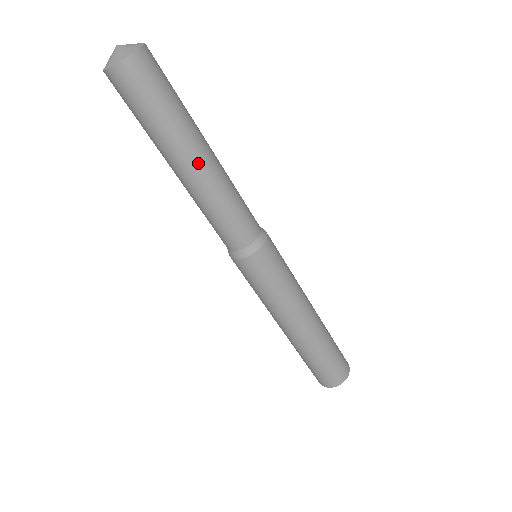
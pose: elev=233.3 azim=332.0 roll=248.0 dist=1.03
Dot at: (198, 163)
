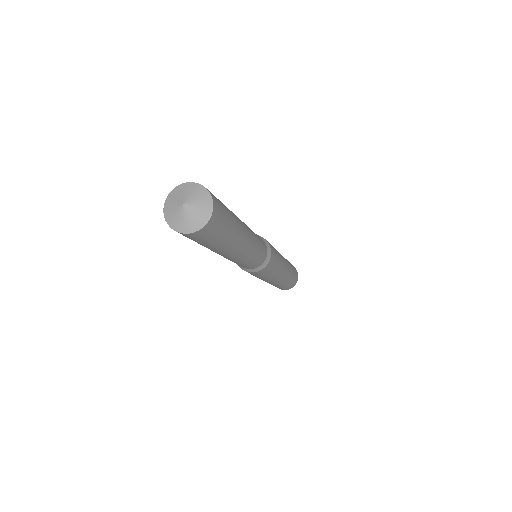
Dot at: (223, 255)
